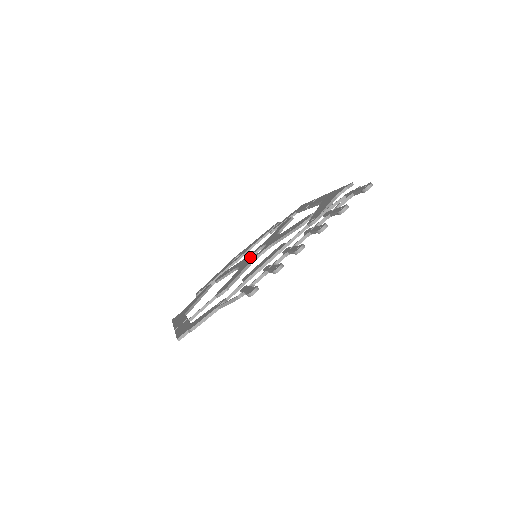
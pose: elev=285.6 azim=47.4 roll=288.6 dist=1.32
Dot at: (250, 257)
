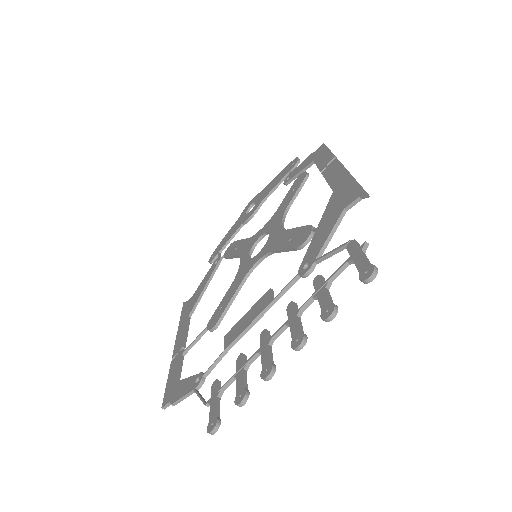
Dot at: (253, 247)
